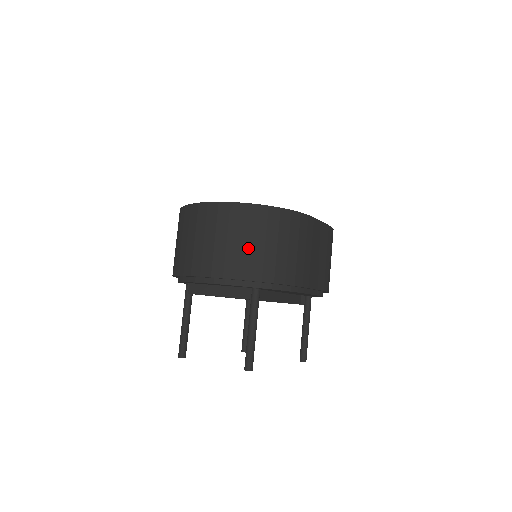
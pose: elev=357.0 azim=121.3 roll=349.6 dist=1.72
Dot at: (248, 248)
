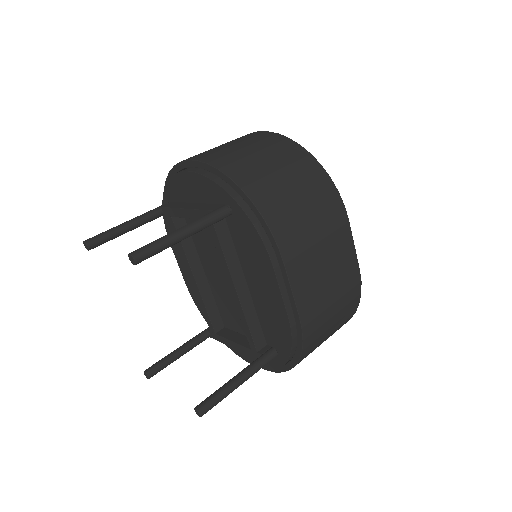
Dot at: (257, 160)
